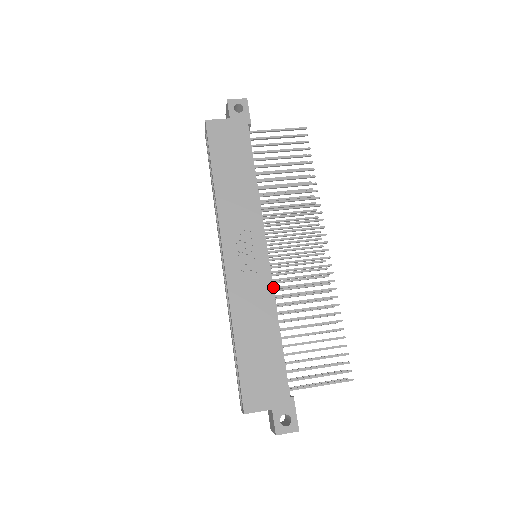
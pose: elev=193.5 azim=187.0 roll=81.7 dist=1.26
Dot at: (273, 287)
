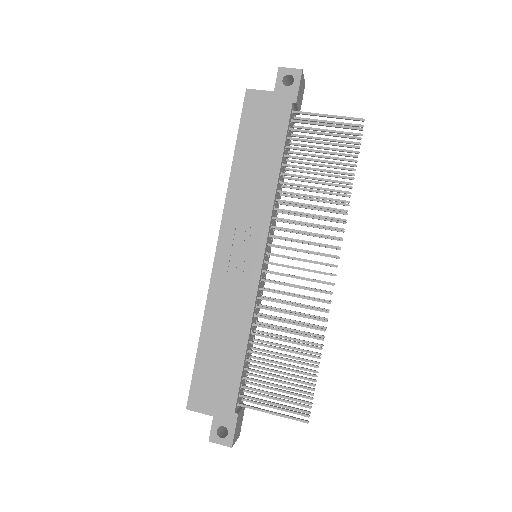
Dot at: (256, 297)
